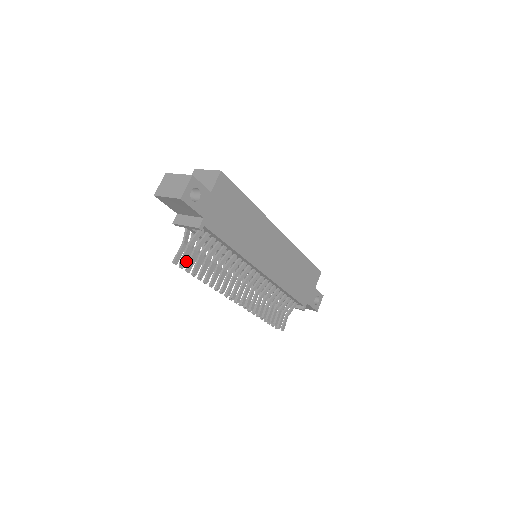
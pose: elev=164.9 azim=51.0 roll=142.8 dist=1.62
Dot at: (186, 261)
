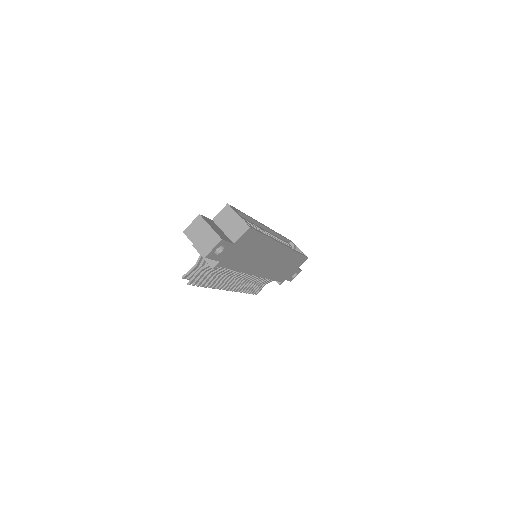
Dot at: occluded
